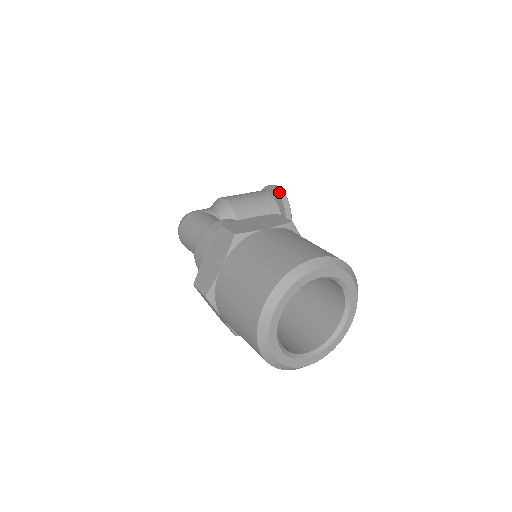
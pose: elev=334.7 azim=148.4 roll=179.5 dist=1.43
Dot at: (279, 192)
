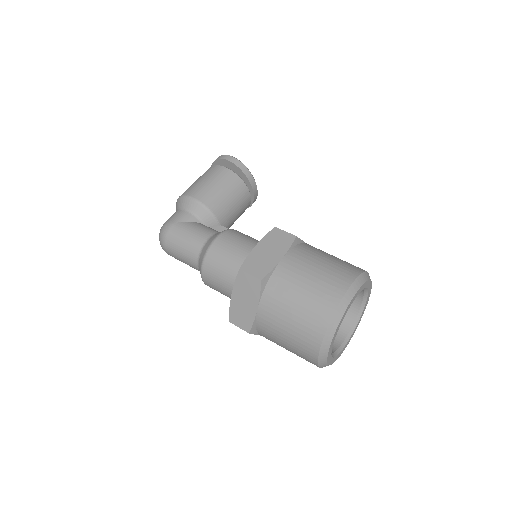
Dot at: (238, 166)
